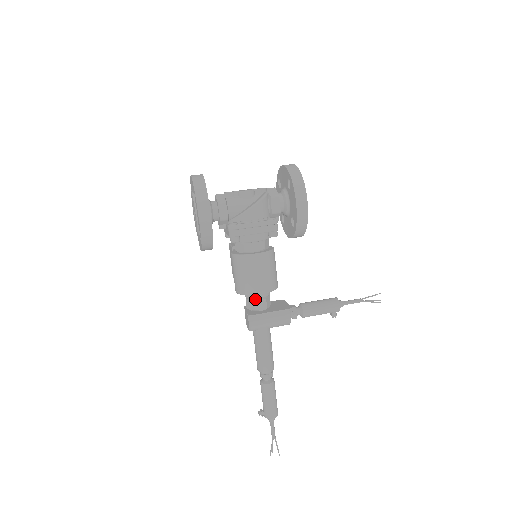
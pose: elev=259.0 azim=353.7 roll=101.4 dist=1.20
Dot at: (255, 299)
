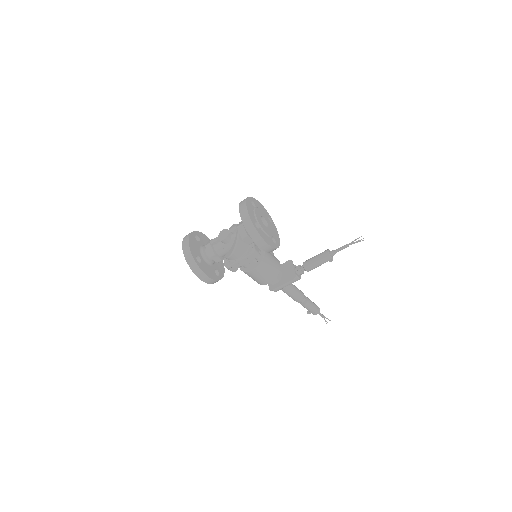
Dot at: occluded
